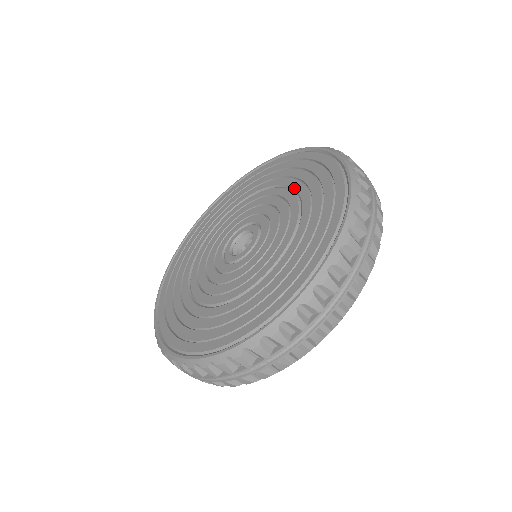
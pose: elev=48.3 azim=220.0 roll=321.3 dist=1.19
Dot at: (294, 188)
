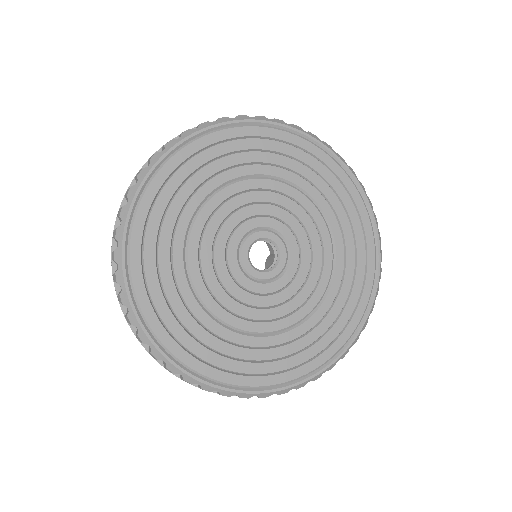
Dot at: (336, 253)
